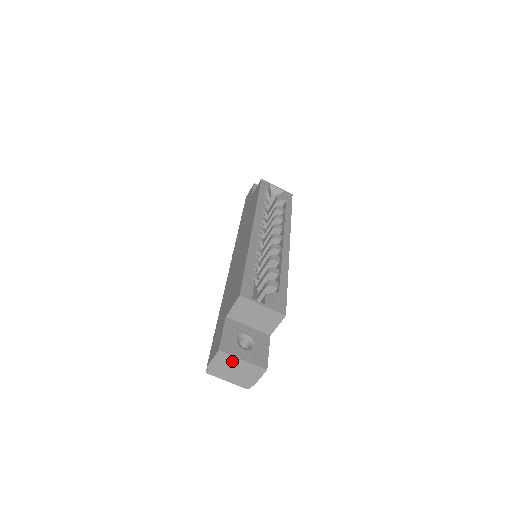
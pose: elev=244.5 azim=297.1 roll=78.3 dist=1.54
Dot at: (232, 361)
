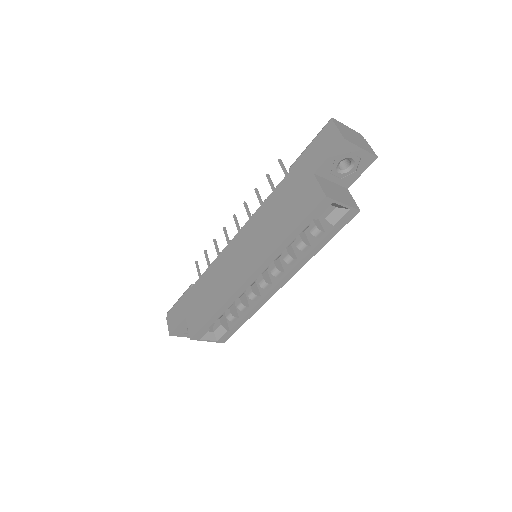
Dot at: occluded
